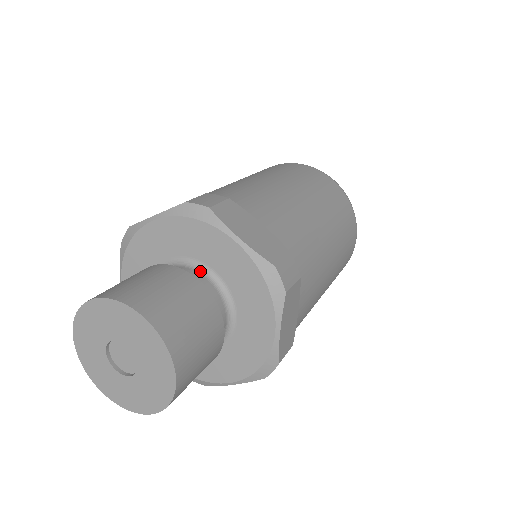
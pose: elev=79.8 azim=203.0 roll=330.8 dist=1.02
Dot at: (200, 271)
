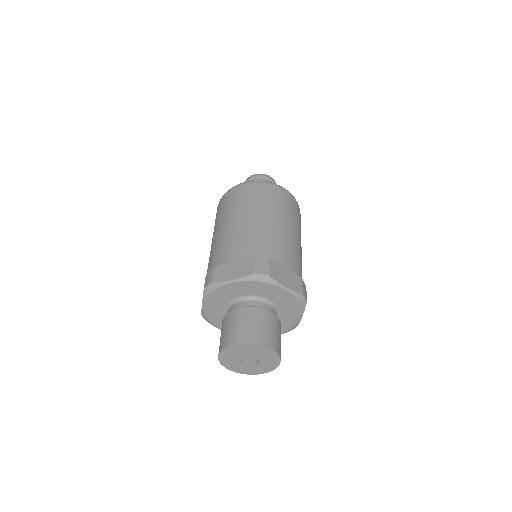
Dot at: (262, 301)
